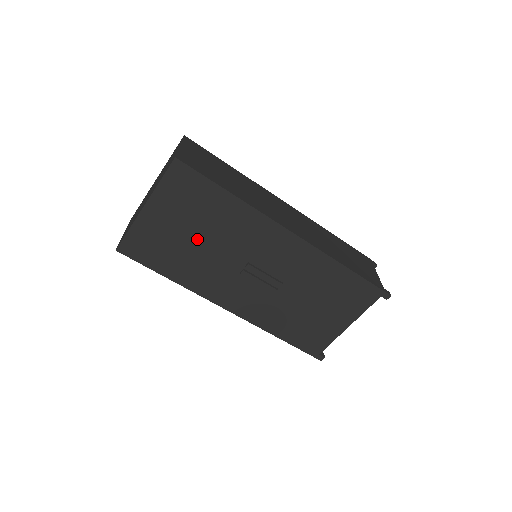
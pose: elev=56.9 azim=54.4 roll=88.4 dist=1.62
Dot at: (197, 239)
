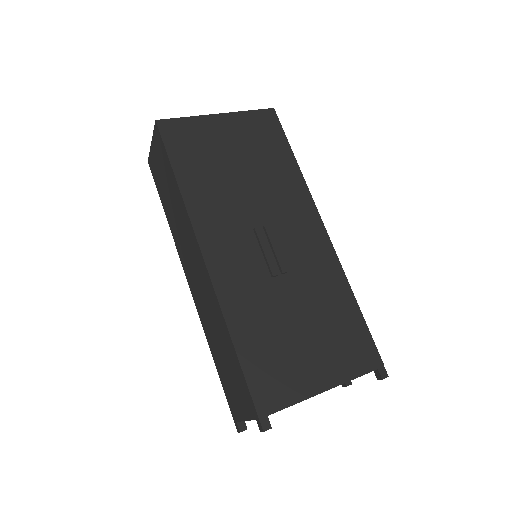
Dot at: (239, 170)
